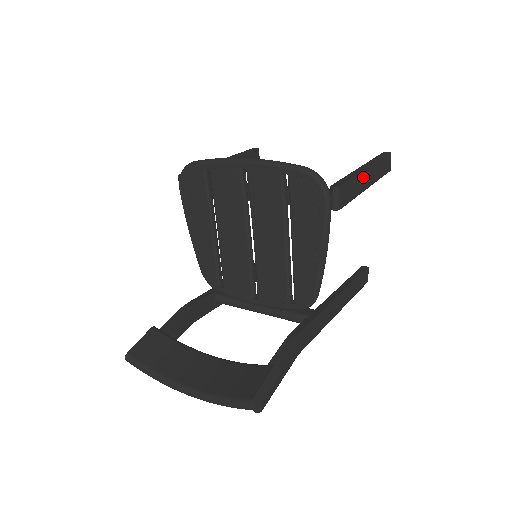
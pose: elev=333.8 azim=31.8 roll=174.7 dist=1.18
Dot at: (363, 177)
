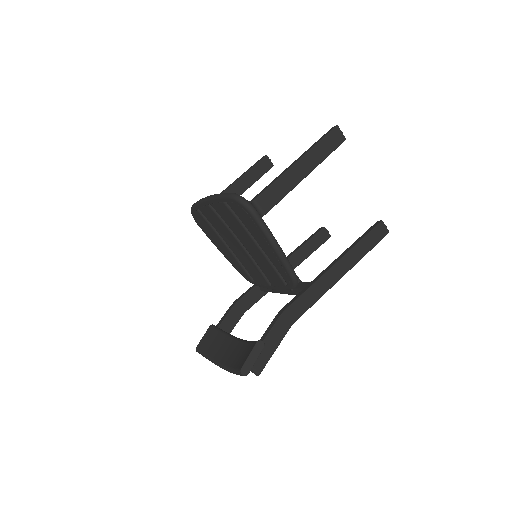
Dot at: (292, 173)
